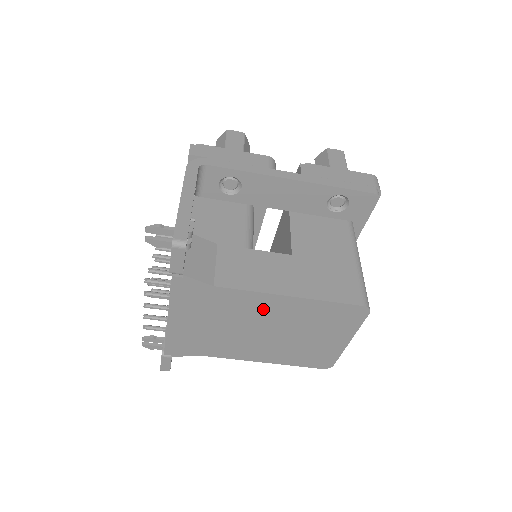
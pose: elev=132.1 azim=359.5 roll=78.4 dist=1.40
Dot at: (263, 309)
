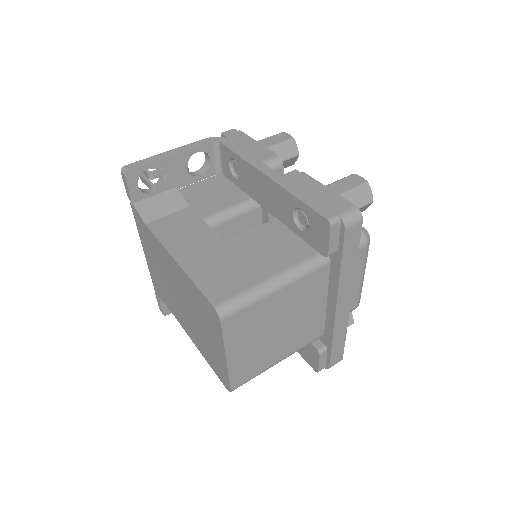
Dot at: (171, 268)
